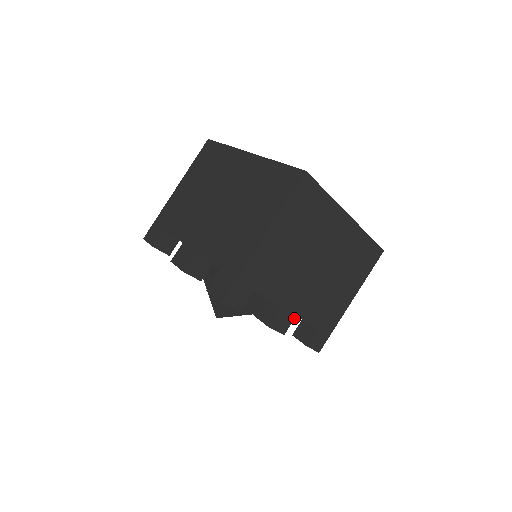
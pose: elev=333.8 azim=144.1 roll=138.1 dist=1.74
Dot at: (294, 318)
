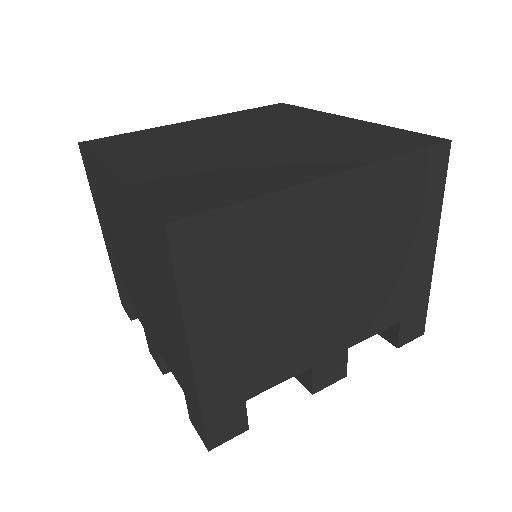
Dot at: (346, 352)
